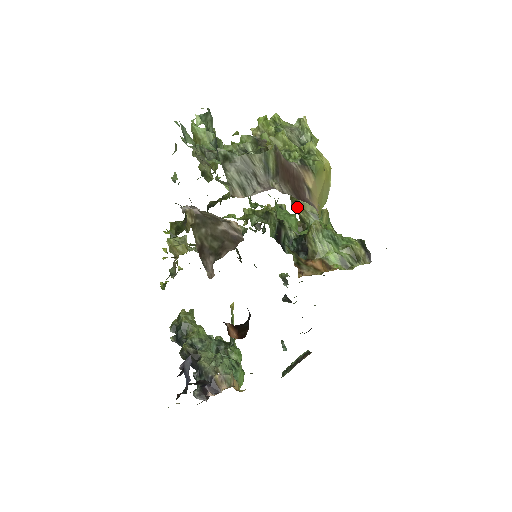
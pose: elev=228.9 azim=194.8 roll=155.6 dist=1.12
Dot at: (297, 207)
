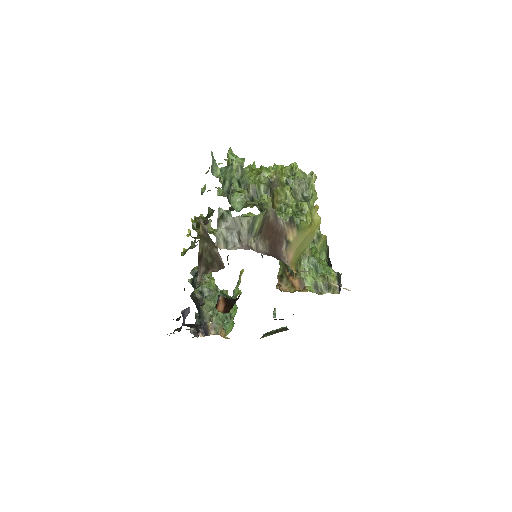
Dot at: occluded
